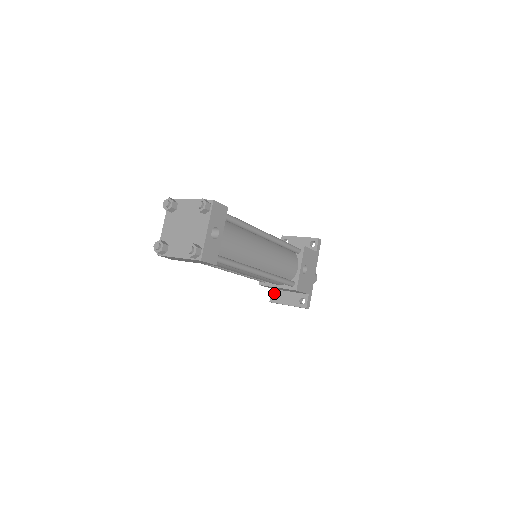
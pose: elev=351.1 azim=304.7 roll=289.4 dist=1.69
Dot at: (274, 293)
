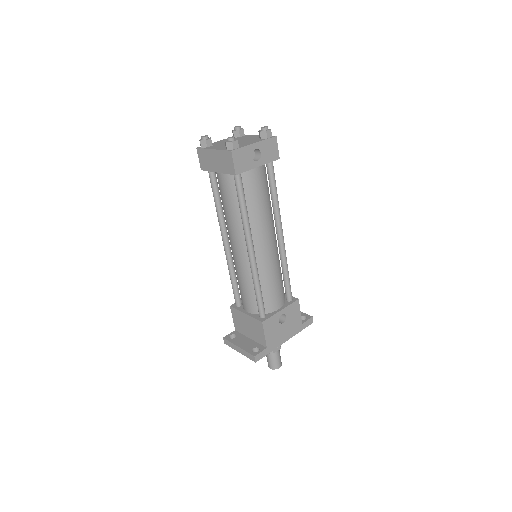
Dot at: (234, 333)
